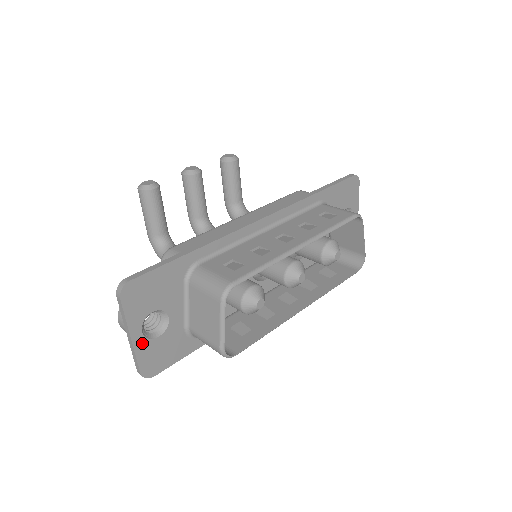
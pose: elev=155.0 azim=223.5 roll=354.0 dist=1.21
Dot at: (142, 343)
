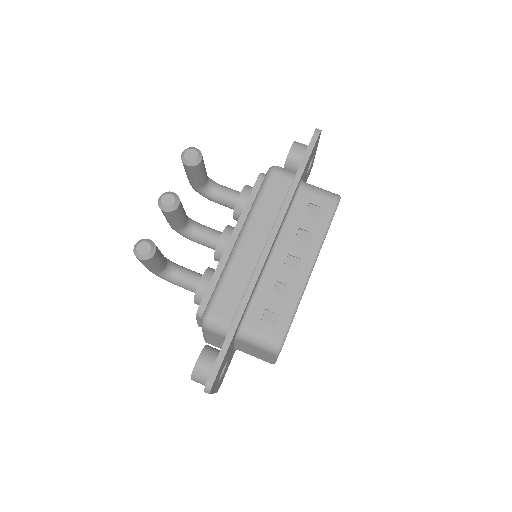
Dot at: (217, 386)
